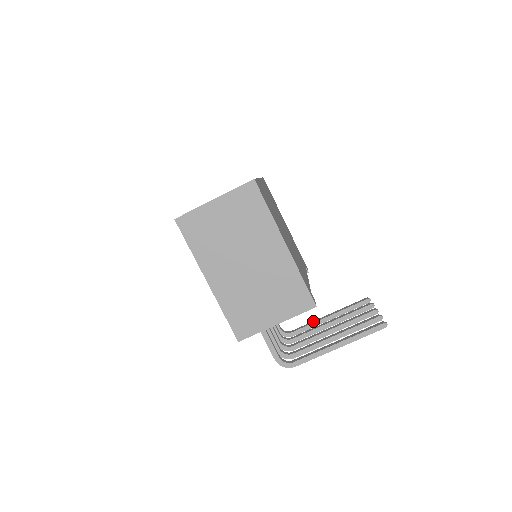
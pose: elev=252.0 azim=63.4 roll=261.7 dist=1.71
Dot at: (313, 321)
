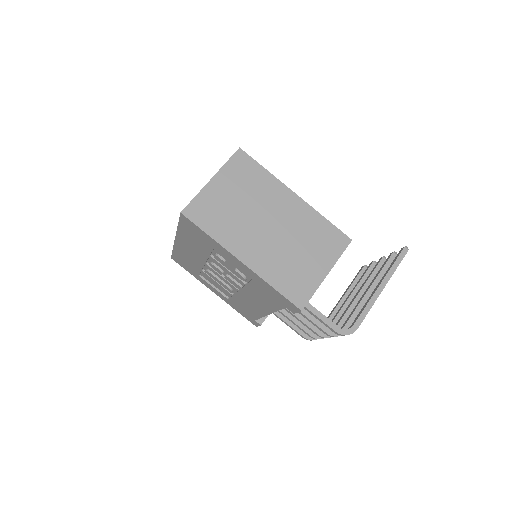
Dot at: (331, 312)
